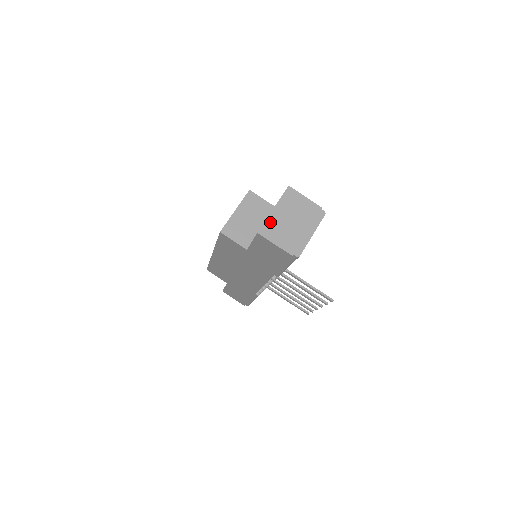
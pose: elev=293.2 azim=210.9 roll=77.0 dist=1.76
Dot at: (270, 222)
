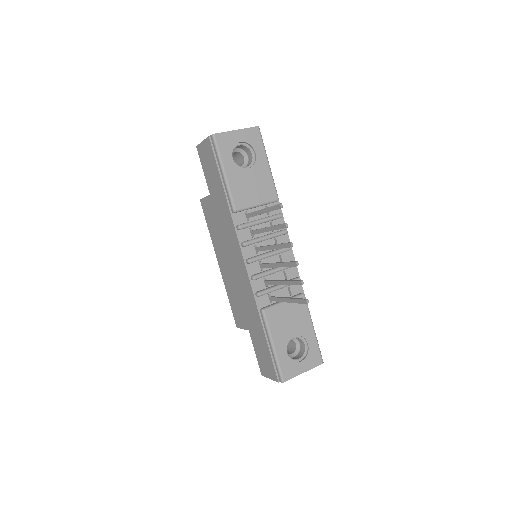
Dot at: occluded
